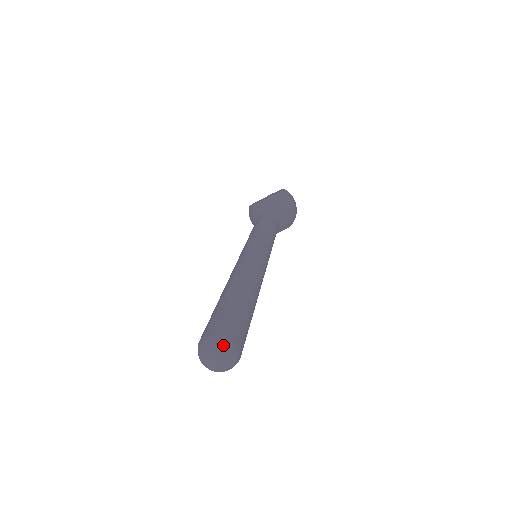
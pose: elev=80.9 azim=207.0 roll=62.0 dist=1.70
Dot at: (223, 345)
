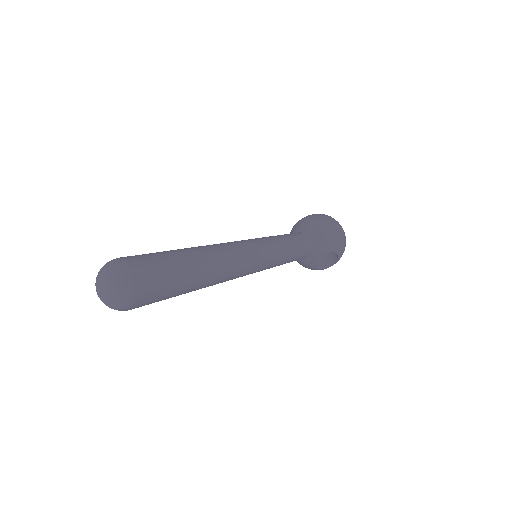
Dot at: (113, 262)
